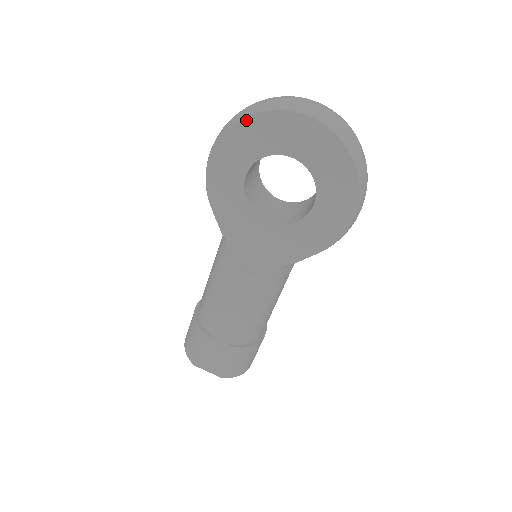
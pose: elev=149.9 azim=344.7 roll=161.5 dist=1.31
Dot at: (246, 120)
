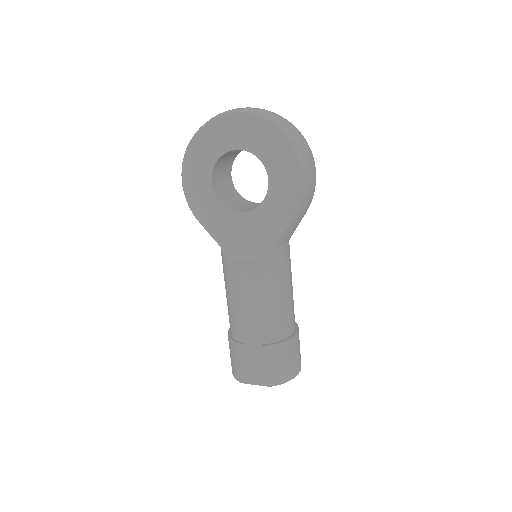
Dot at: (194, 139)
